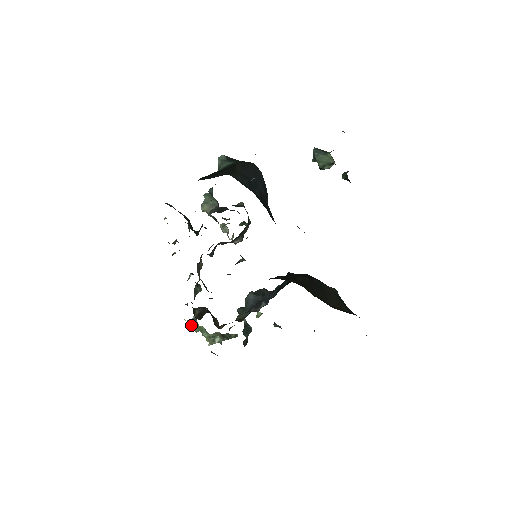
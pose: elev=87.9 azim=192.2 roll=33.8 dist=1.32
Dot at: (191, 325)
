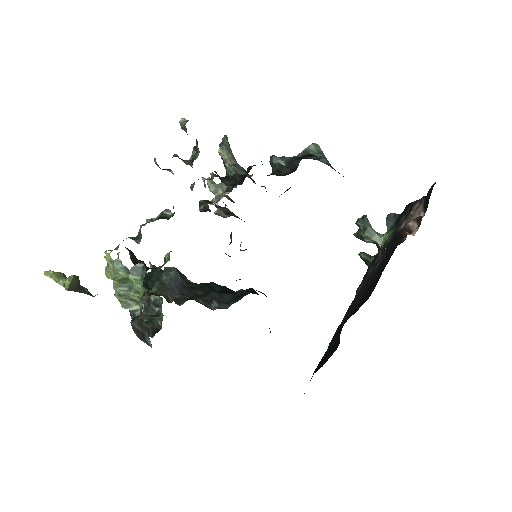
Dot at: (119, 268)
